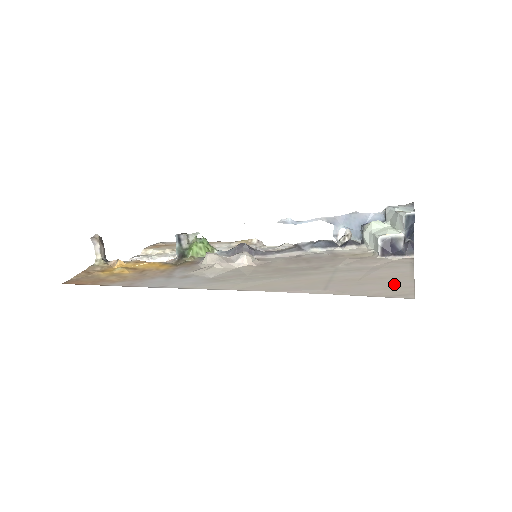
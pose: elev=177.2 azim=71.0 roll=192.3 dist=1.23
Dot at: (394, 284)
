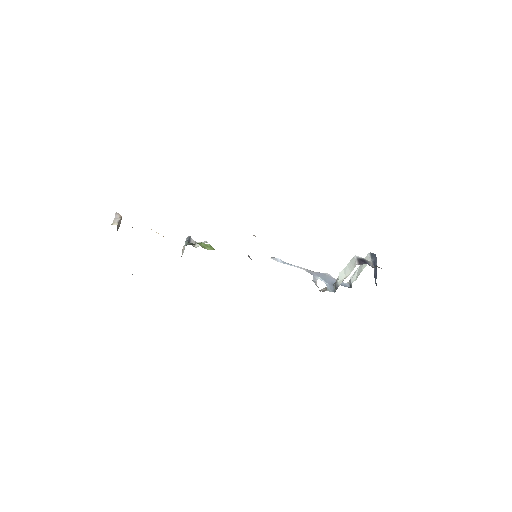
Dot at: occluded
